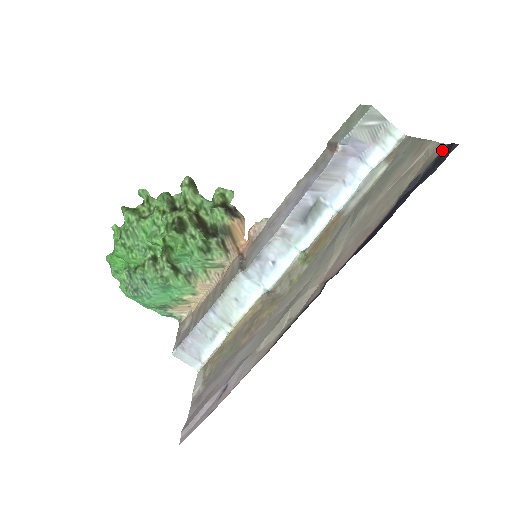
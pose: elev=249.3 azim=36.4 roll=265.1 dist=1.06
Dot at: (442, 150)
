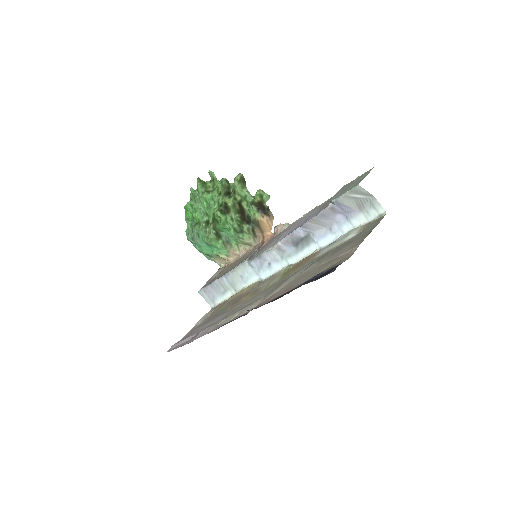
Dot at: (342, 262)
